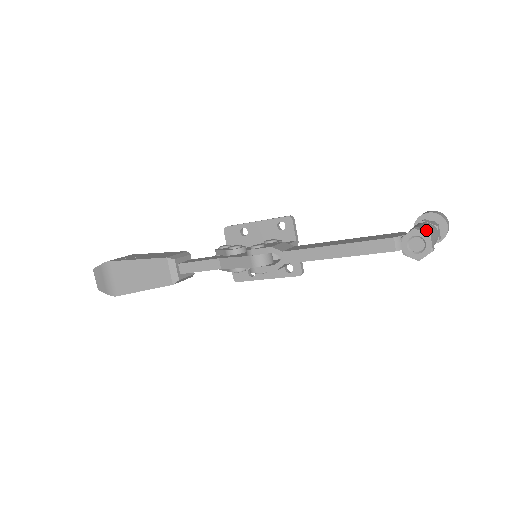
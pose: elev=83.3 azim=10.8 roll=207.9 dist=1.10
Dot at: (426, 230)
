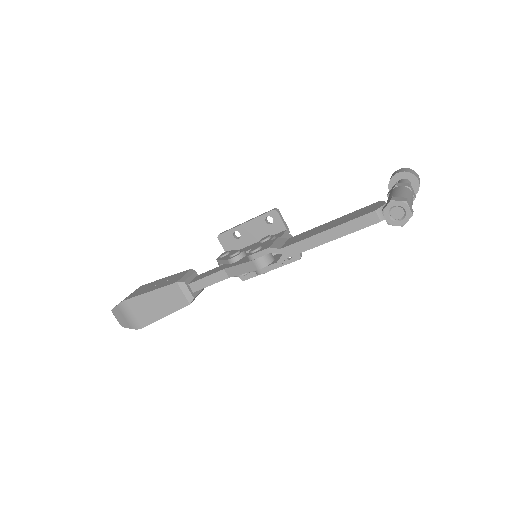
Dot at: (402, 197)
